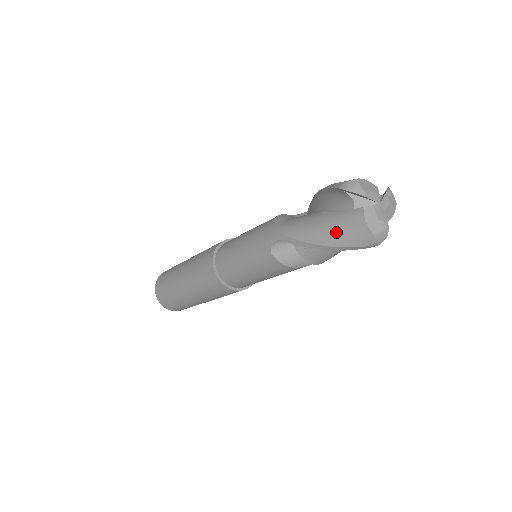
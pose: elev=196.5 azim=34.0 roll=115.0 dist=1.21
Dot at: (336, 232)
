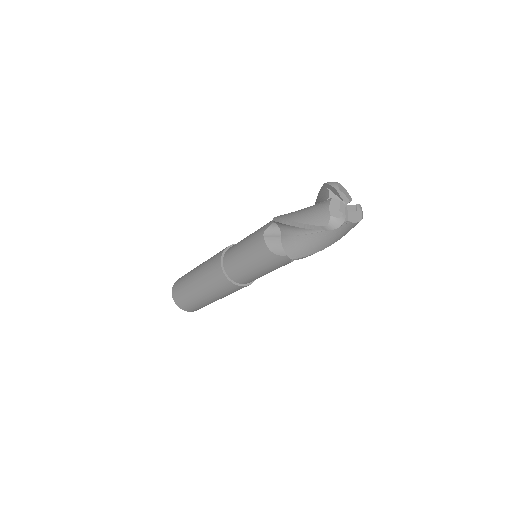
Dot at: (308, 213)
